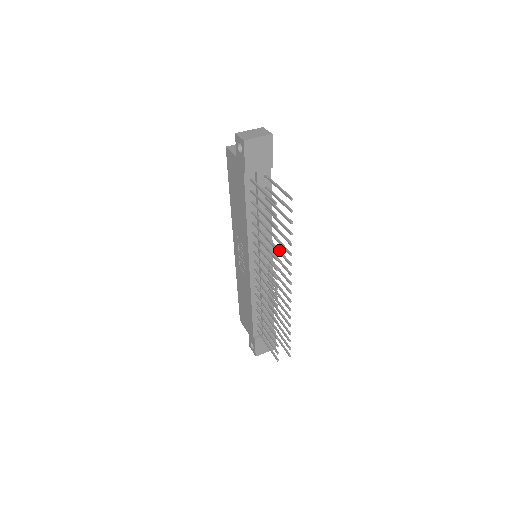
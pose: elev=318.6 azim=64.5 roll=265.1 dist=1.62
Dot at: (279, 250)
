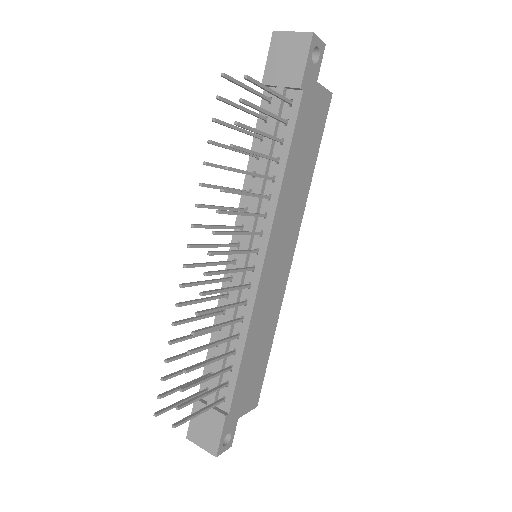
Dot at: (243, 212)
